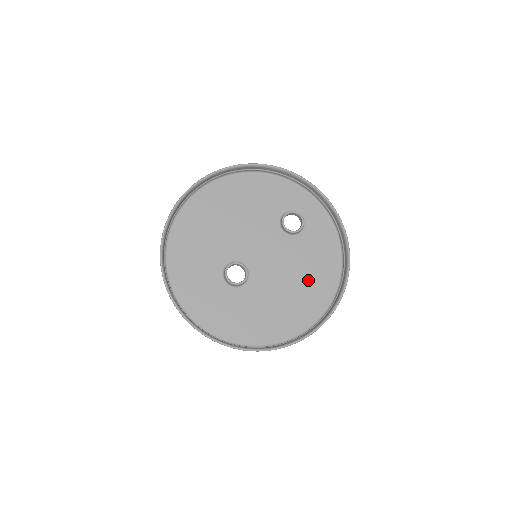
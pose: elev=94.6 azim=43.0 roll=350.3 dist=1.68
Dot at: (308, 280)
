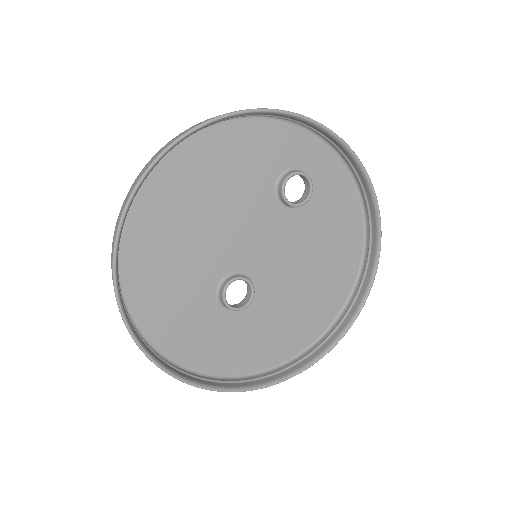
Dot at: (327, 259)
